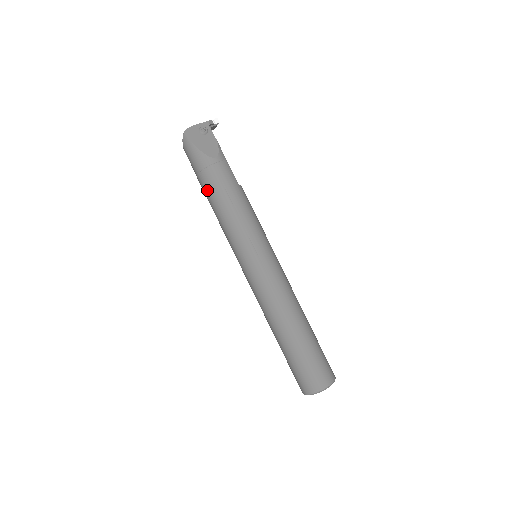
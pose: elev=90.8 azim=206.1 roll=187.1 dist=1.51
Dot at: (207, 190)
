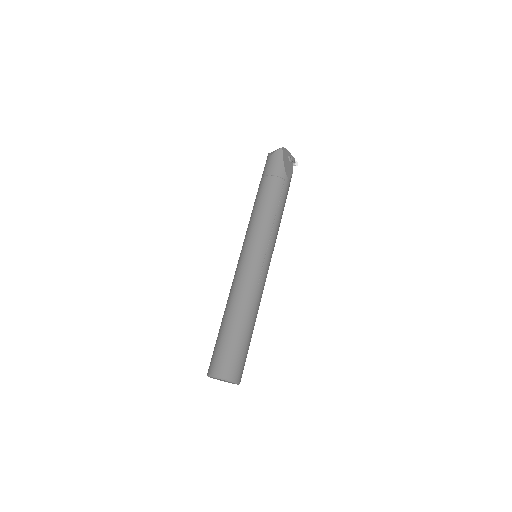
Dot at: (267, 189)
